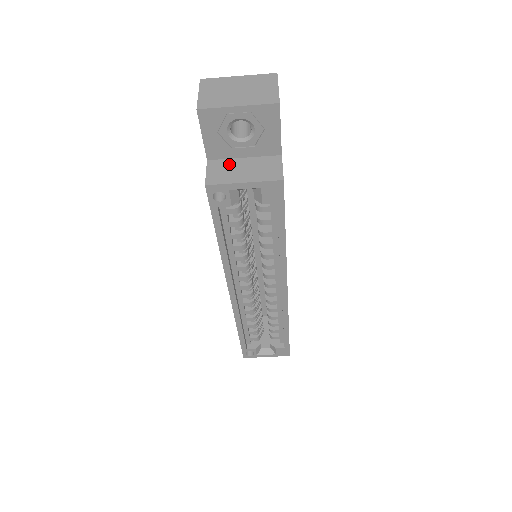
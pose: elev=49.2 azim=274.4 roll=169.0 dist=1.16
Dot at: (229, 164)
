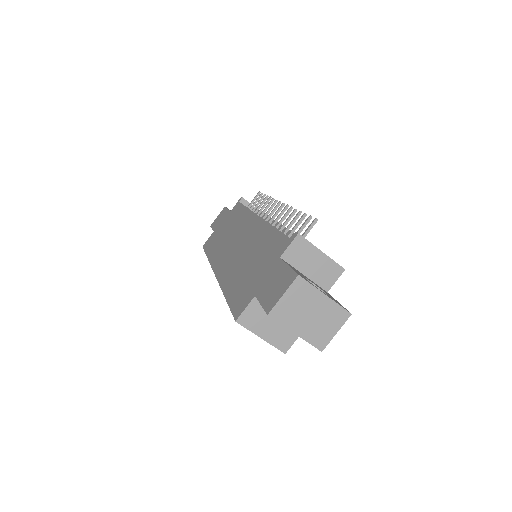
Dot at: occluded
